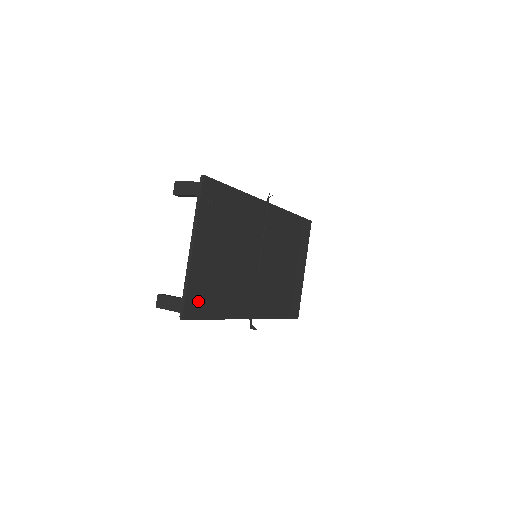
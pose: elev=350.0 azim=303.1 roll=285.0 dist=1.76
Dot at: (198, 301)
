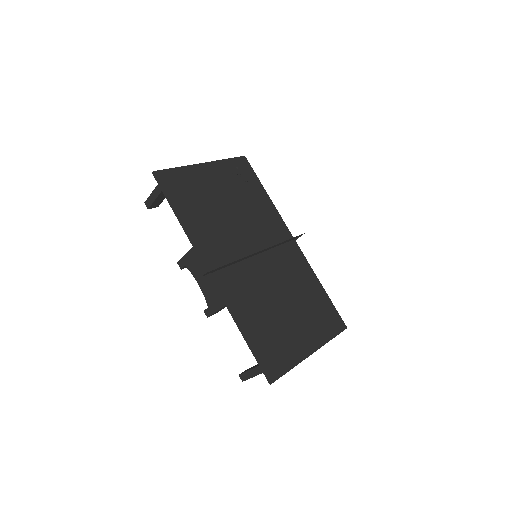
Dot at: (176, 185)
